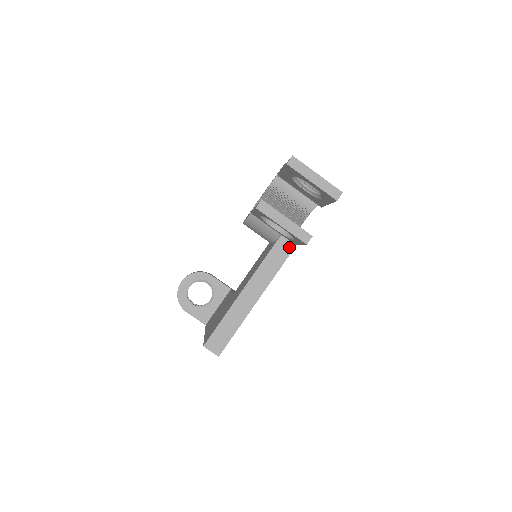
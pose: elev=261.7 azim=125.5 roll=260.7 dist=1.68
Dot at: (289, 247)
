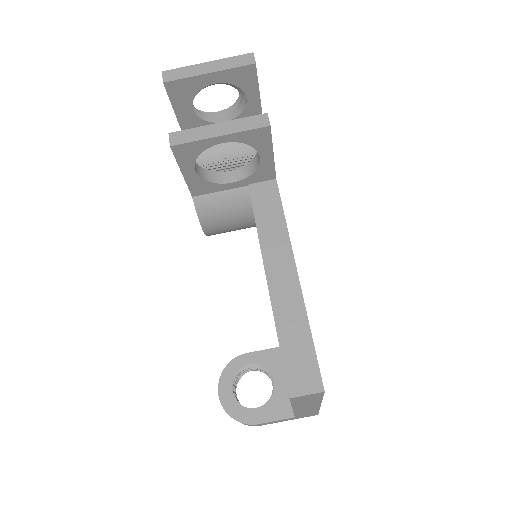
Dot at: (270, 188)
